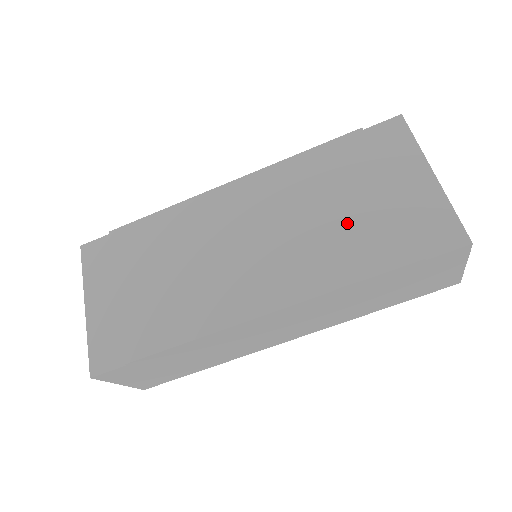
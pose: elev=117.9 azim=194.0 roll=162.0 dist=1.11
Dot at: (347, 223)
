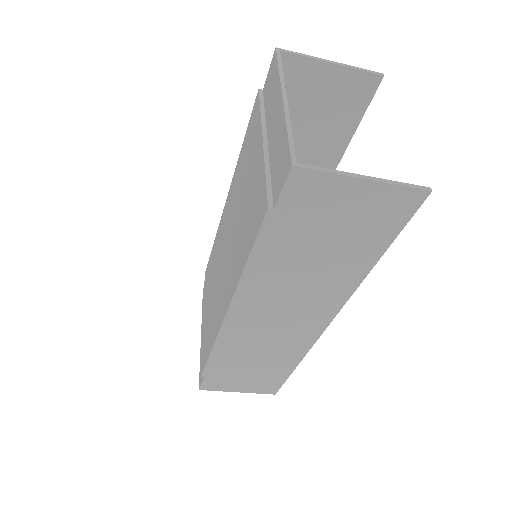
Dot at: (248, 200)
